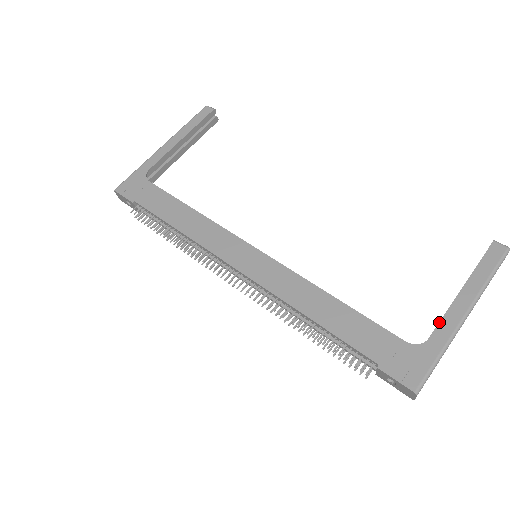
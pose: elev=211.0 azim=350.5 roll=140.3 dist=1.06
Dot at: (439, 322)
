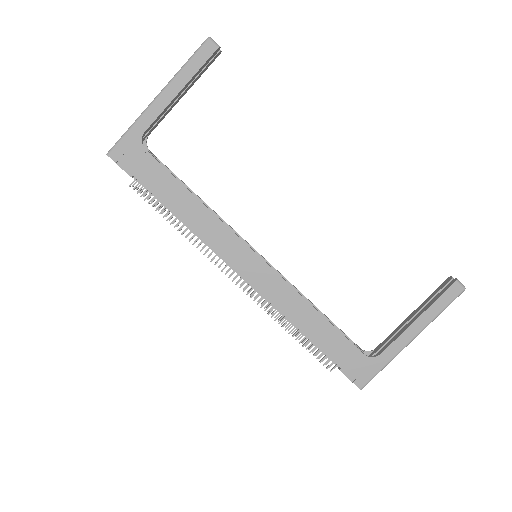
Dot at: (392, 343)
